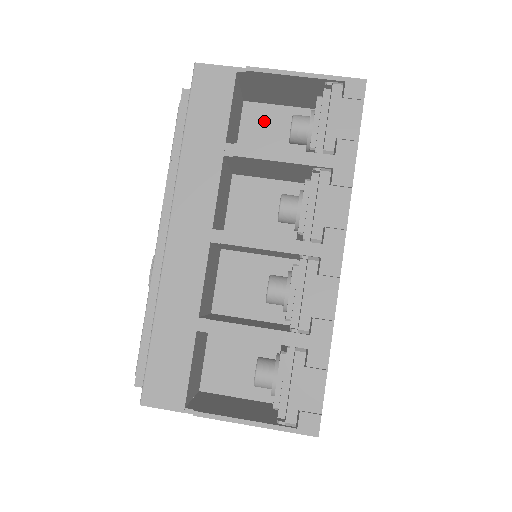
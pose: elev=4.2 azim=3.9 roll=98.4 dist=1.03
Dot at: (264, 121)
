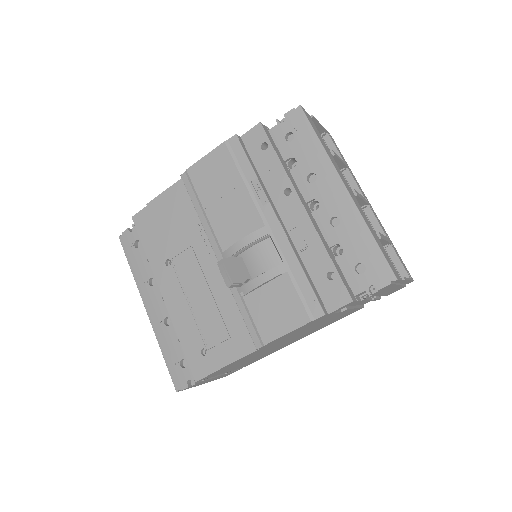
Dot at: occluded
